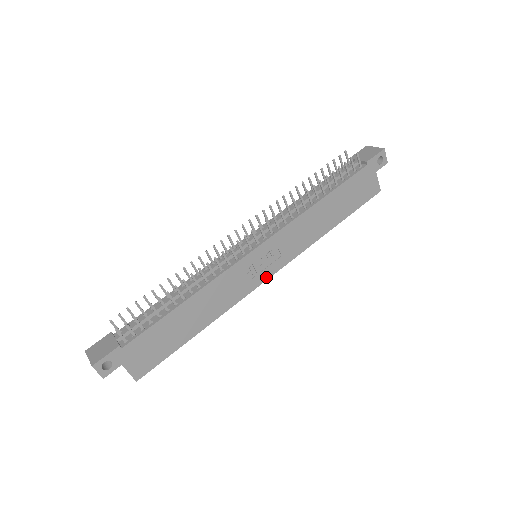
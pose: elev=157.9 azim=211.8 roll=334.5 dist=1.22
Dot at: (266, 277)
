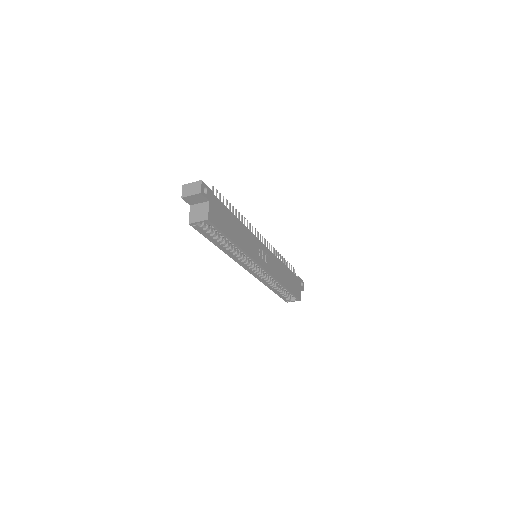
Dot at: (263, 265)
